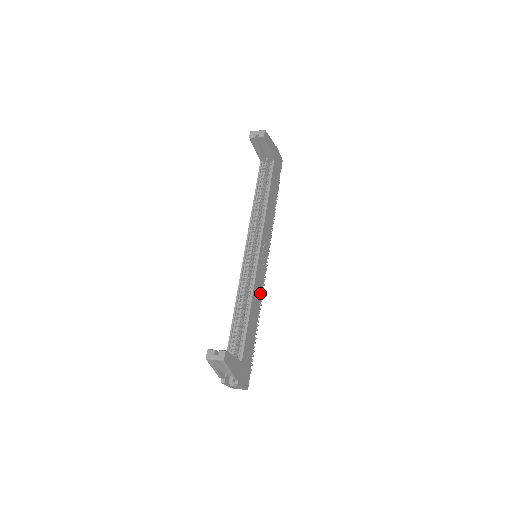
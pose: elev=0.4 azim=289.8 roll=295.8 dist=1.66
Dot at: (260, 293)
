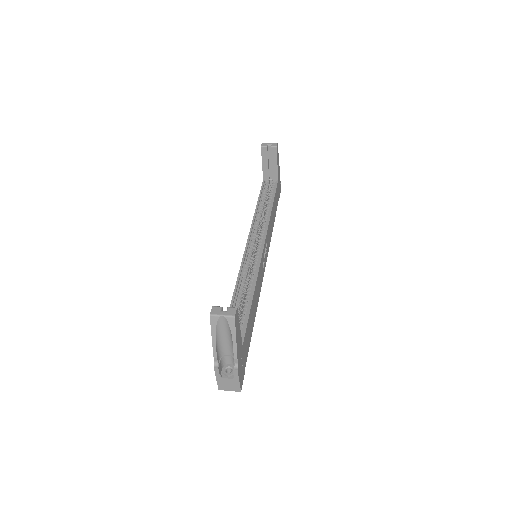
Dot at: (259, 292)
